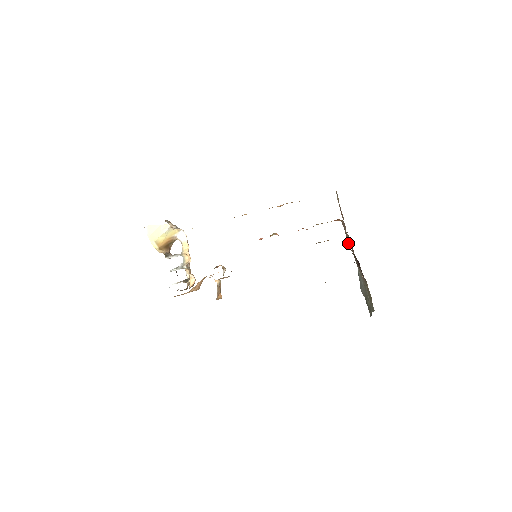
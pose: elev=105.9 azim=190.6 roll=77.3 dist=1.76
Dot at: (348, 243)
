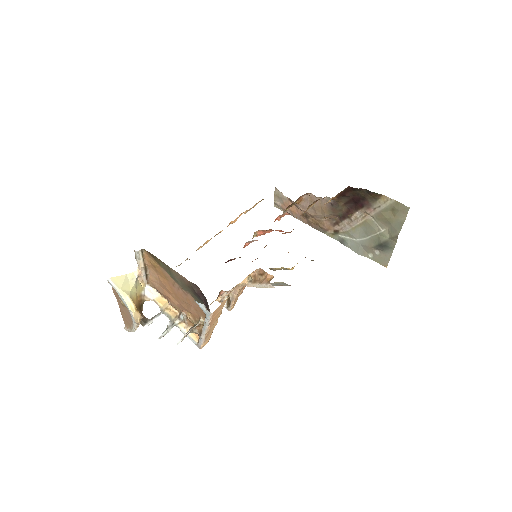
Dot at: (324, 210)
